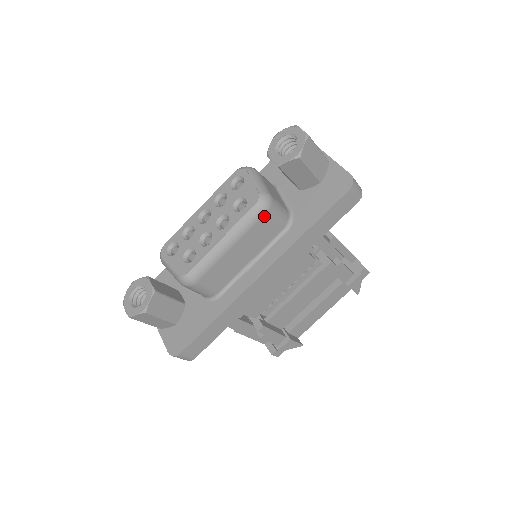
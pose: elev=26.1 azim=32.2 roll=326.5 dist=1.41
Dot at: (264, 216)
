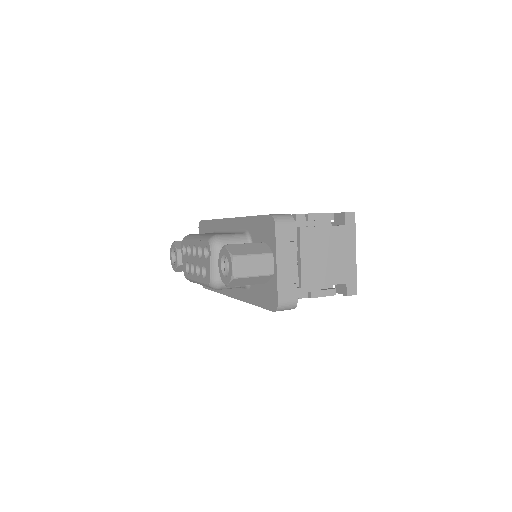
Dot at: occluded
